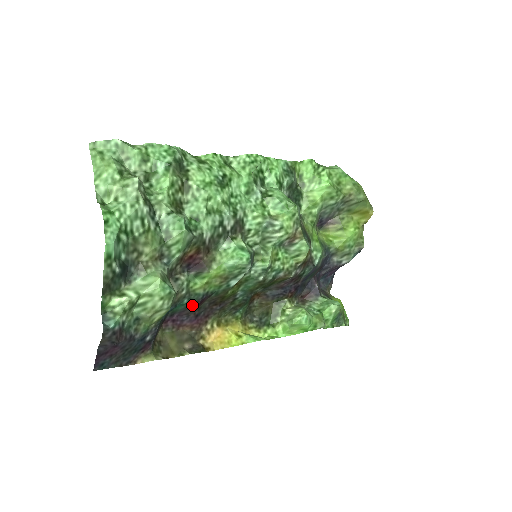
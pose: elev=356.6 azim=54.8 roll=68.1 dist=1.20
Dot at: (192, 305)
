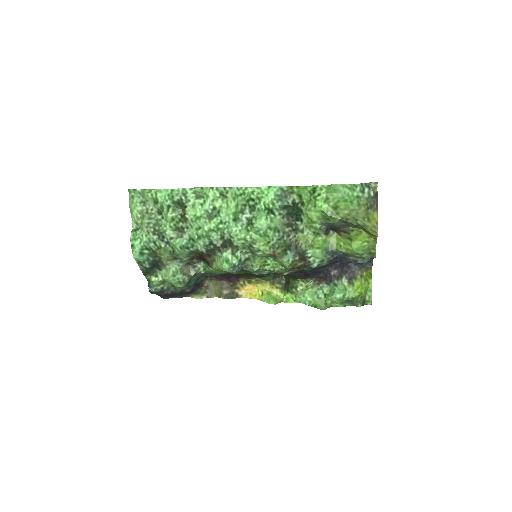
Dot at: occluded
